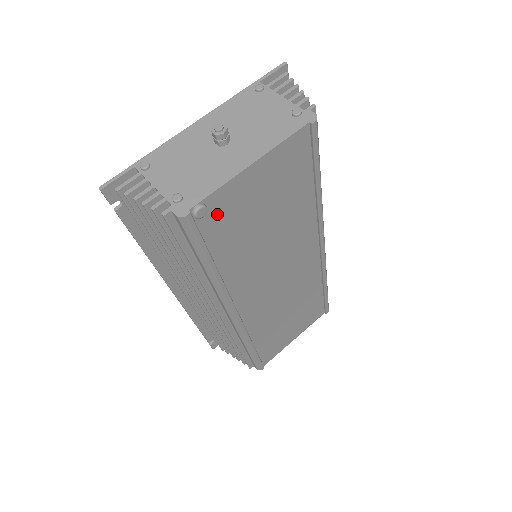
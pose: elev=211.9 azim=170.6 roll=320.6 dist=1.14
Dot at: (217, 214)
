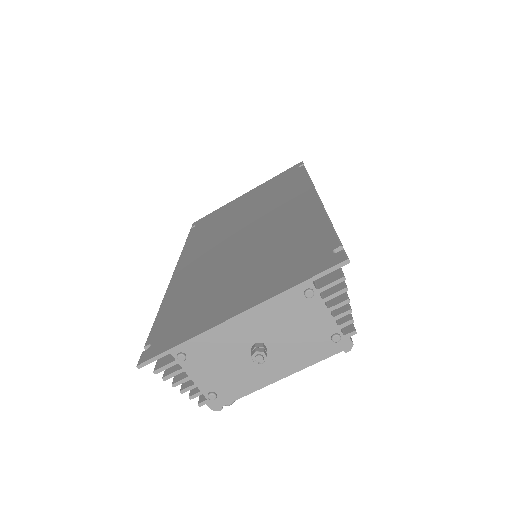
Dot at: occluded
